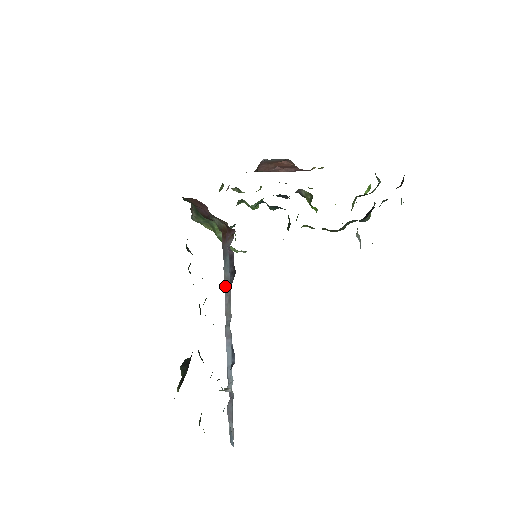
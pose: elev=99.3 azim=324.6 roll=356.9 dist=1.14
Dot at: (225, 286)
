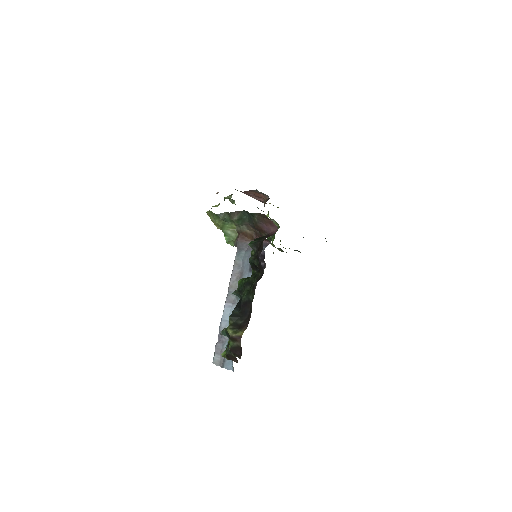
Dot at: (234, 269)
